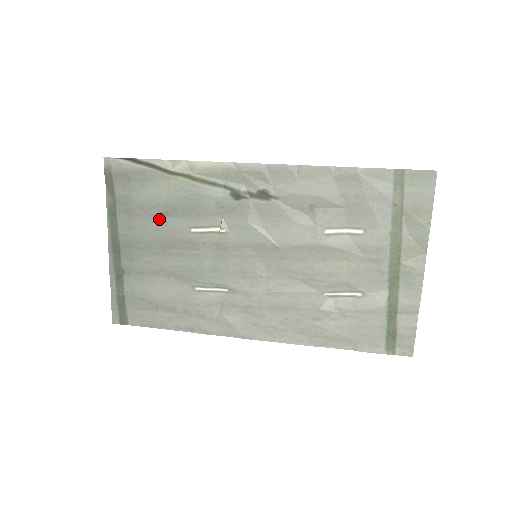
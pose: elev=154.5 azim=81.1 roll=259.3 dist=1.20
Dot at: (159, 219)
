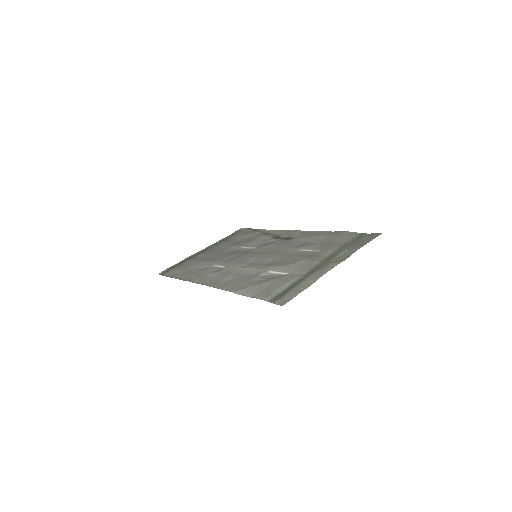
Dot at: occluded
